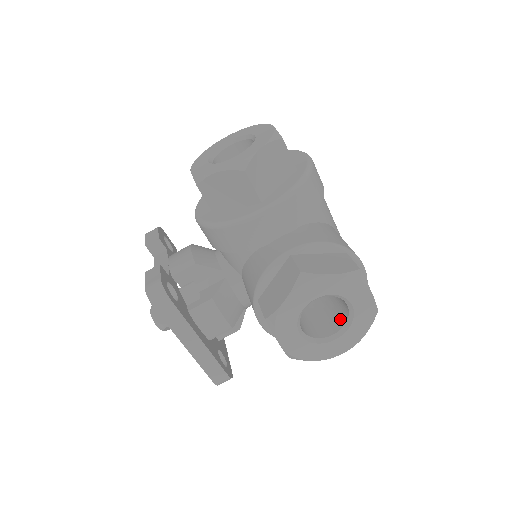
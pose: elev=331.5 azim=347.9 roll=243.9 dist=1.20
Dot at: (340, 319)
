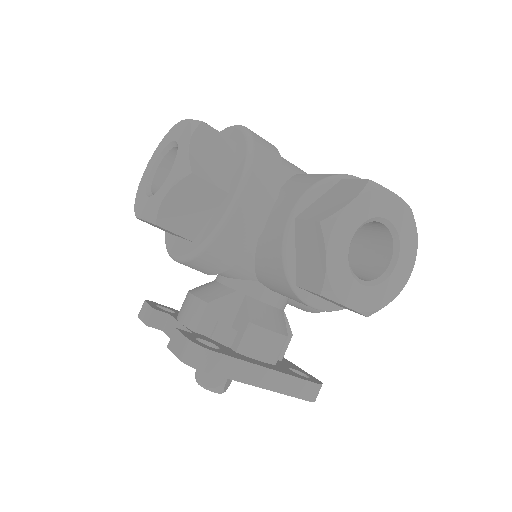
Dot at: (384, 244)
